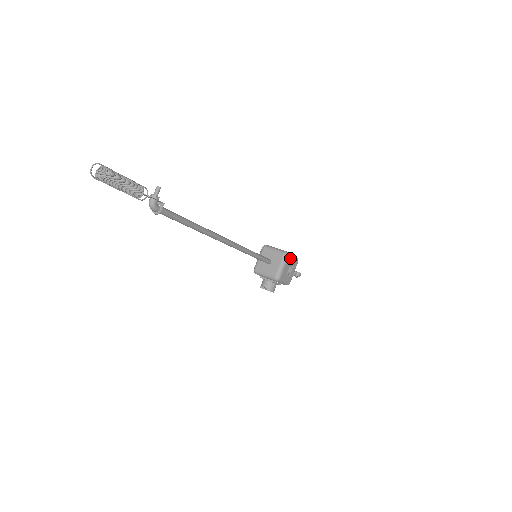
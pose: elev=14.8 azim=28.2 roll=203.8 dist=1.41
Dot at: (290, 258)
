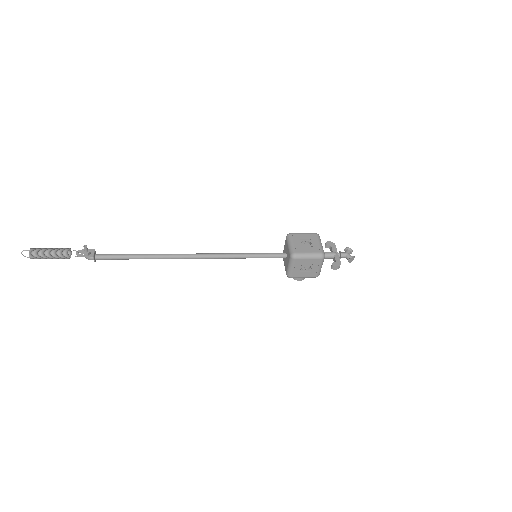
Dot at: (301, 259)
